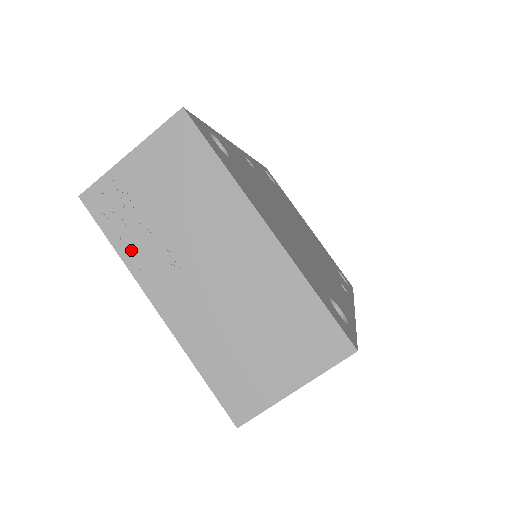
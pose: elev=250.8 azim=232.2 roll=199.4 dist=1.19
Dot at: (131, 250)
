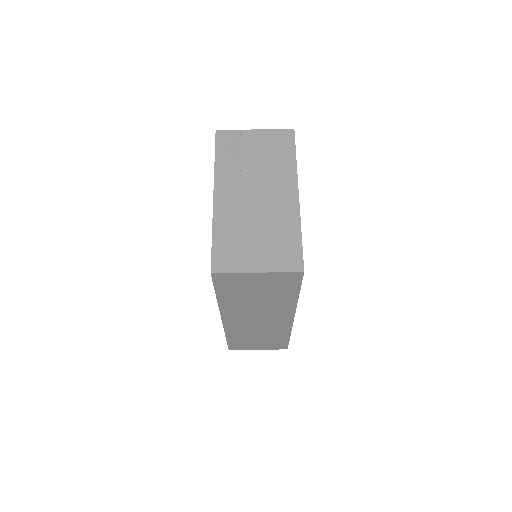
Dot at: (223, 165)
